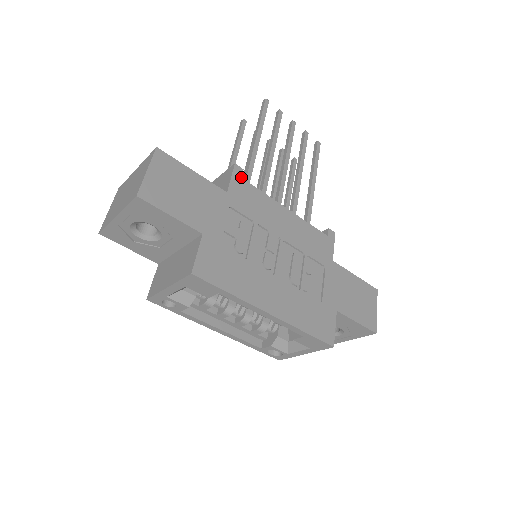
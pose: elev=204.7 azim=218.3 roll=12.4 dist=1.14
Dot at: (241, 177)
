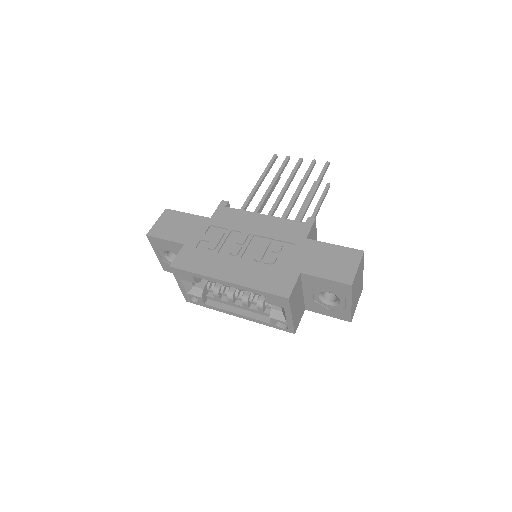
Dot at: (225, 206)
